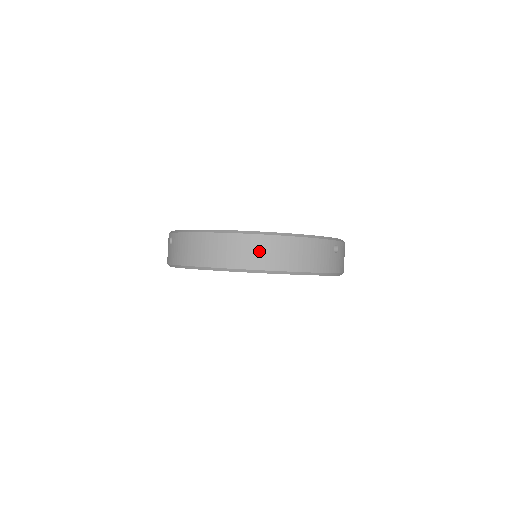
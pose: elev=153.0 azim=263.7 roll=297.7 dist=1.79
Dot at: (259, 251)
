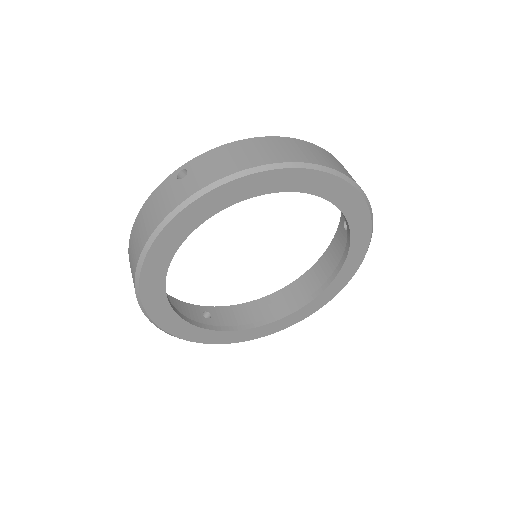
Dot at: (332, 160)
